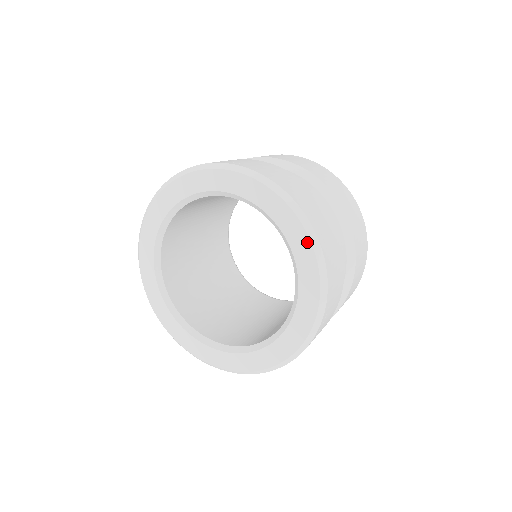
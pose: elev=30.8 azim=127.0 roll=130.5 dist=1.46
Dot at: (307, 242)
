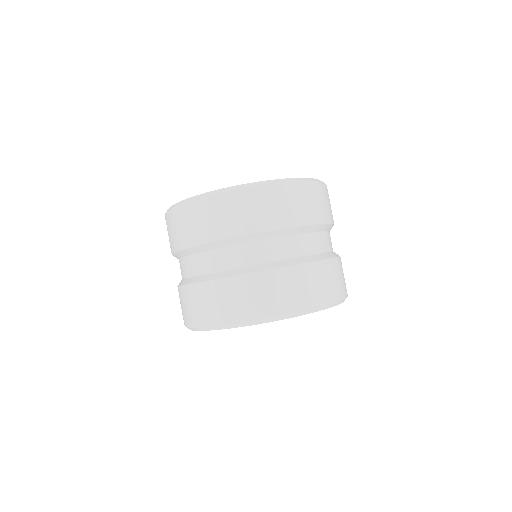
Dot at: occluded
